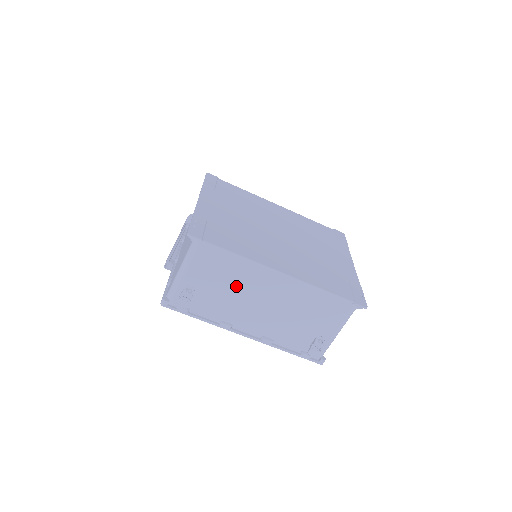
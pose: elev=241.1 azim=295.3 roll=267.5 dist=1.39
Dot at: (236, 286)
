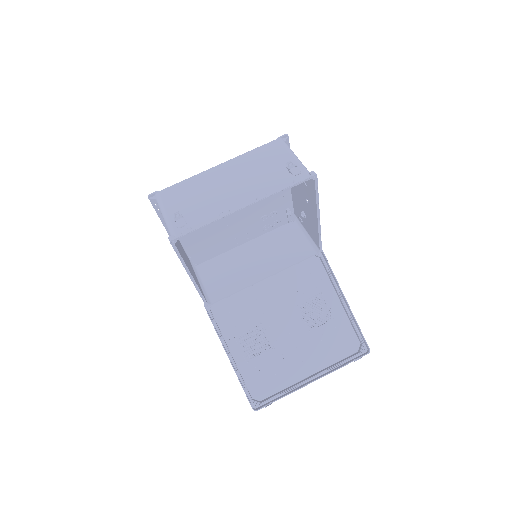
Dot at: (203, 191)
